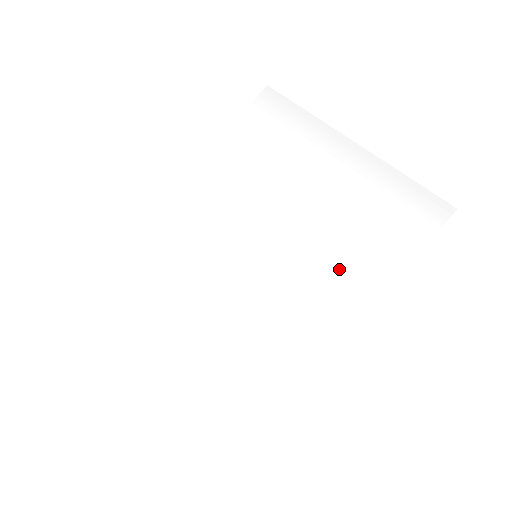
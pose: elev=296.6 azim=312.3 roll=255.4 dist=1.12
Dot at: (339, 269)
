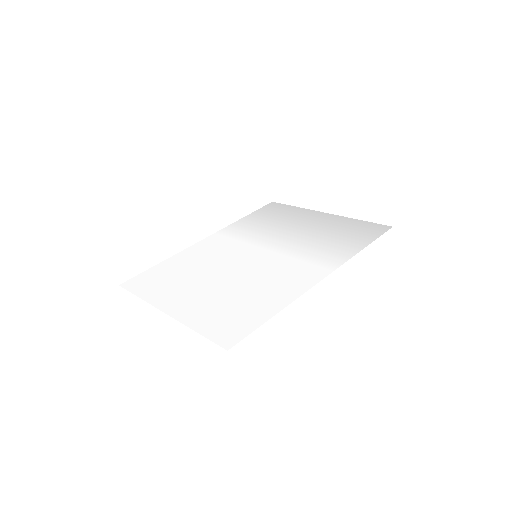
Dot at: (314, 255)
